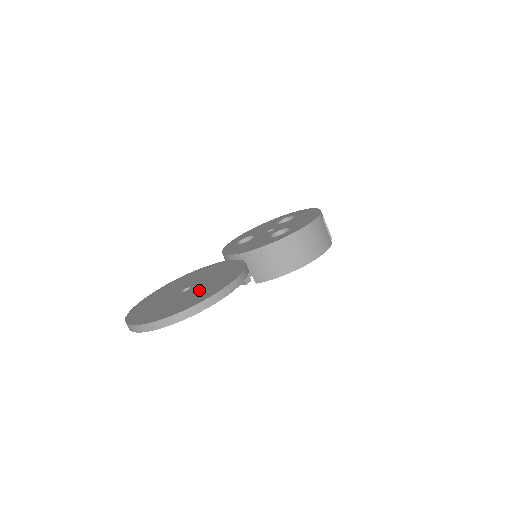
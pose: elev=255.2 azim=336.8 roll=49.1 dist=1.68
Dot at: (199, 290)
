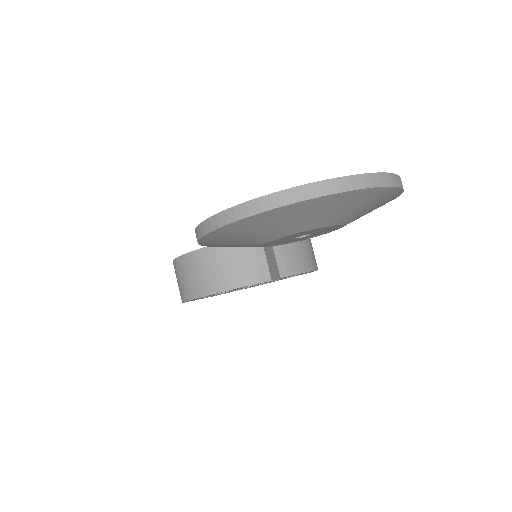
Dot at: occluded
